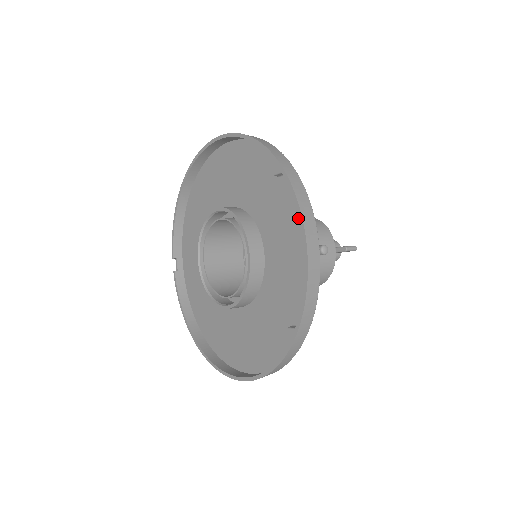
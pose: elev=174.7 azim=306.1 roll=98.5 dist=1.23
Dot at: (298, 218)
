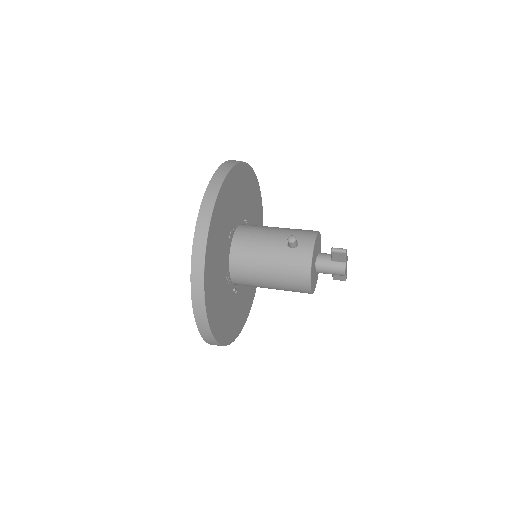
Dot at: occluded
